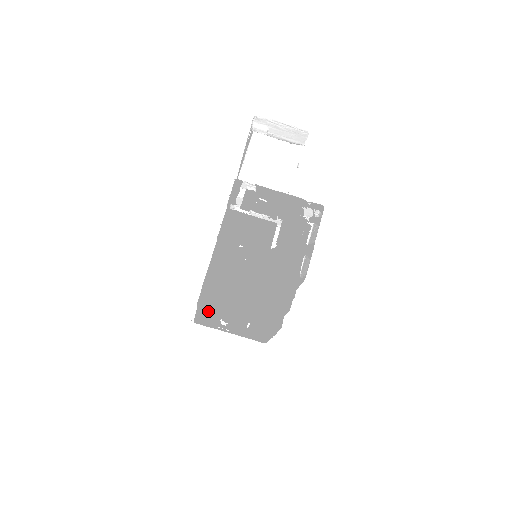
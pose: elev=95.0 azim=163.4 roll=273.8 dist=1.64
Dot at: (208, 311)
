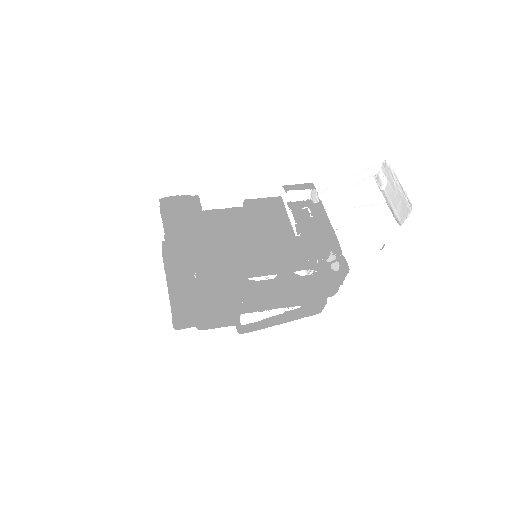
Dot at: occluded
